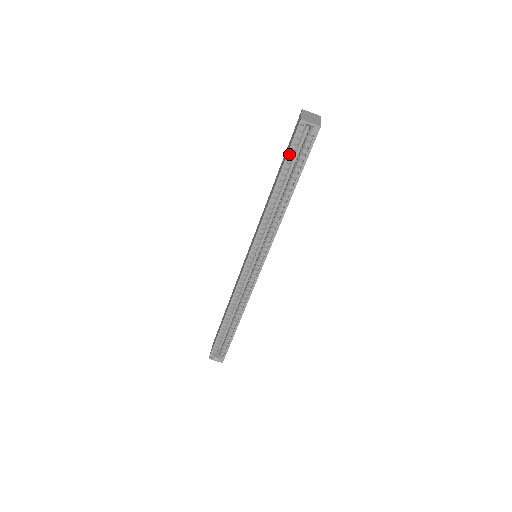
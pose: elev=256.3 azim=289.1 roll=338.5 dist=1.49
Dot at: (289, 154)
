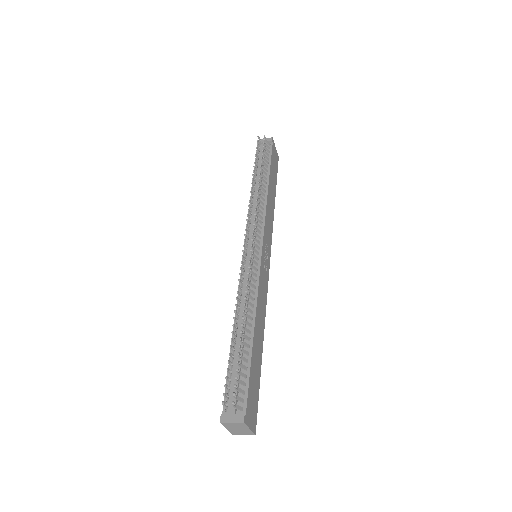
Dot at: occluded
